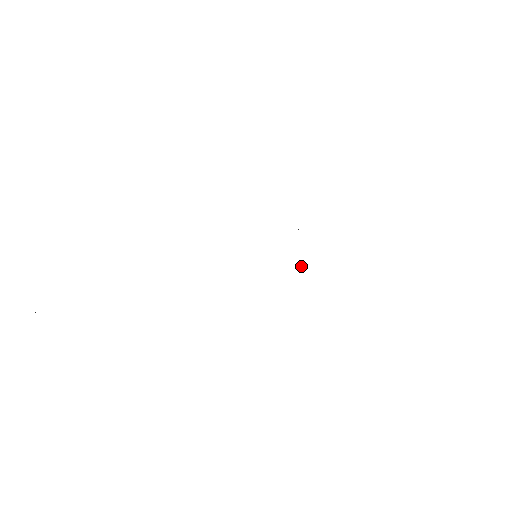
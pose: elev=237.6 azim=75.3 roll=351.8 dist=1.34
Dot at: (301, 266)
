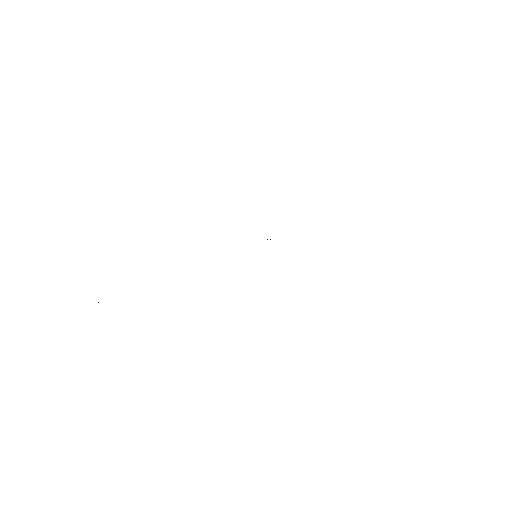
Dot at: occluded
